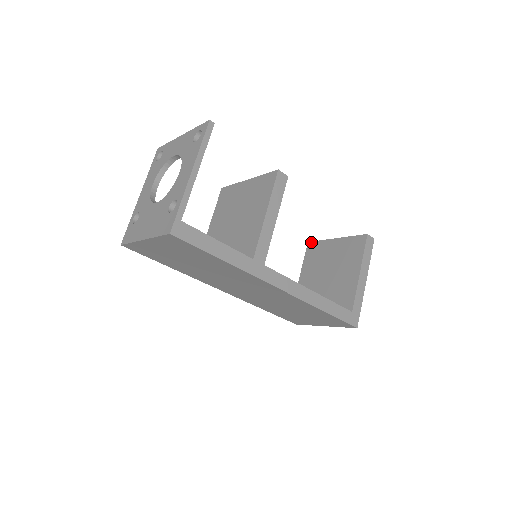
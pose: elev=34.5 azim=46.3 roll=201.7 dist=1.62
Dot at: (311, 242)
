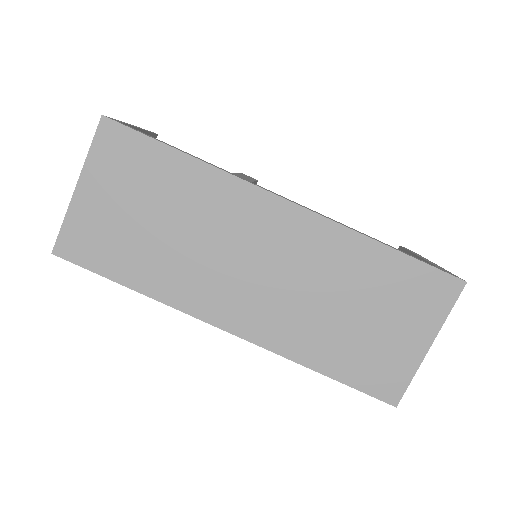
Dot at: occluded
